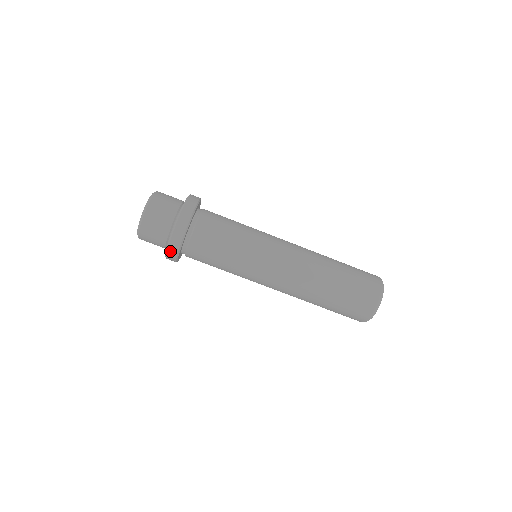
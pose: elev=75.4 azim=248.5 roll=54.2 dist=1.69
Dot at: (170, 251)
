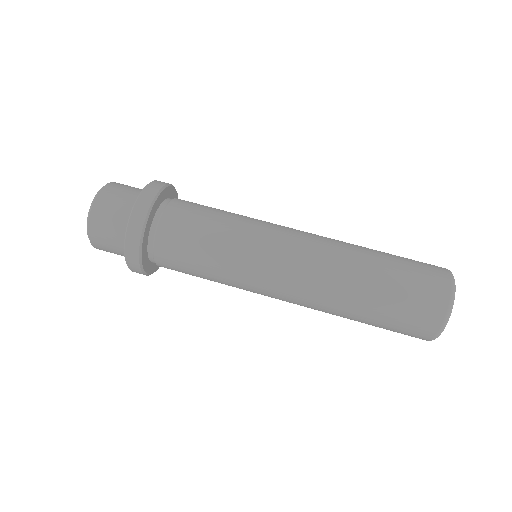
Dot at: (133, 270)
